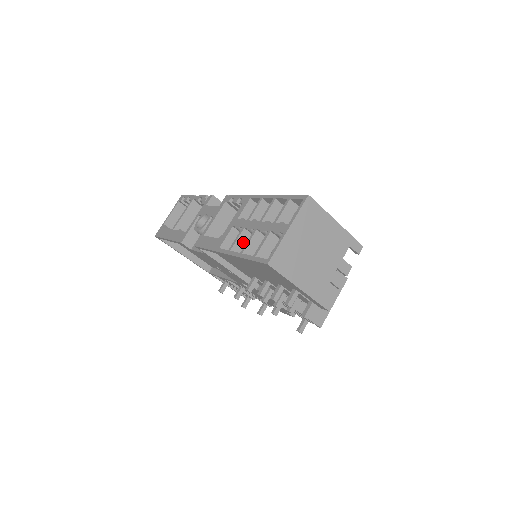
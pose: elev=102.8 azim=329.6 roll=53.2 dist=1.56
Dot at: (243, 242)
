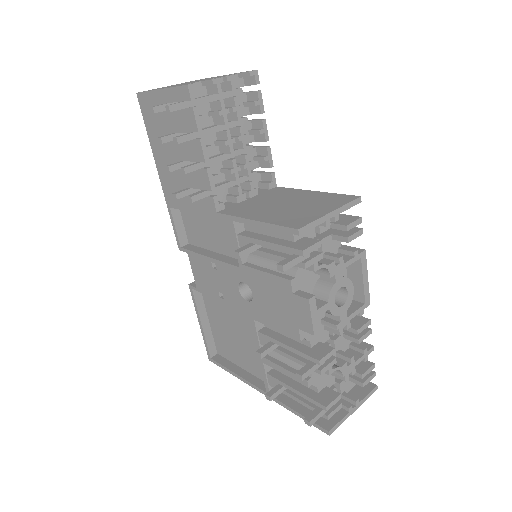
Dot at: occluded
